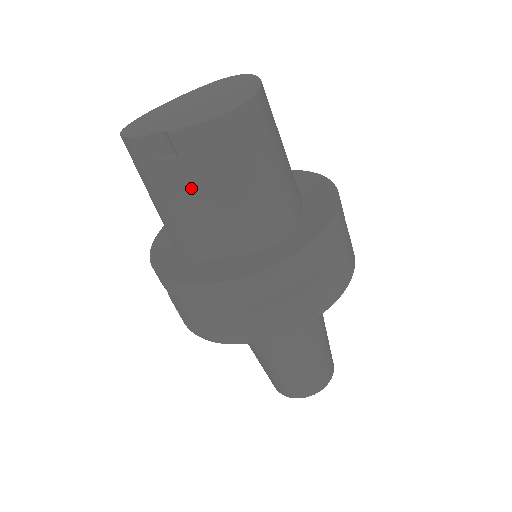
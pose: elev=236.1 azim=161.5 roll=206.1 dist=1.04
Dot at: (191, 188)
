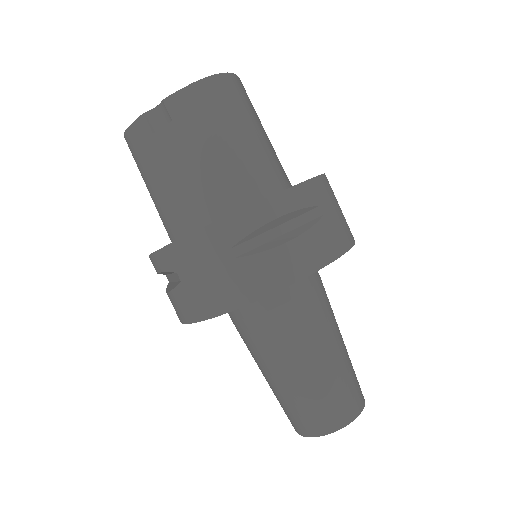
Dot at: (185, 150)
